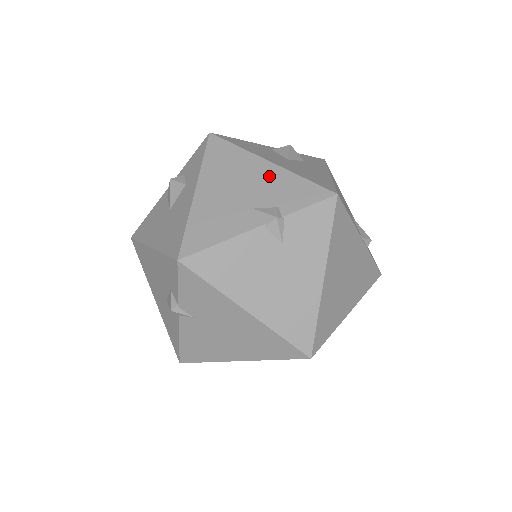
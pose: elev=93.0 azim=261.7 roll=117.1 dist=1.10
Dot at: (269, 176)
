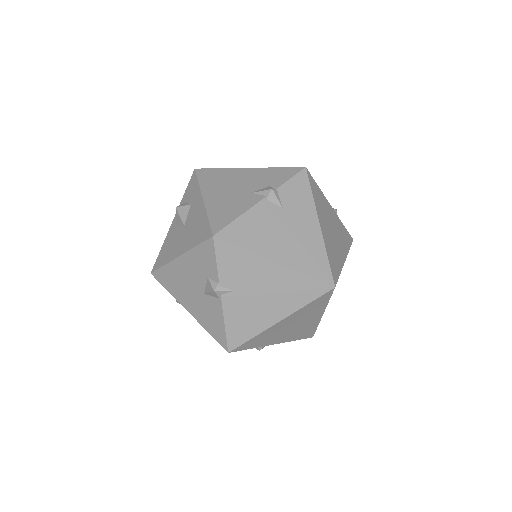
Dot at: (253, 174)
